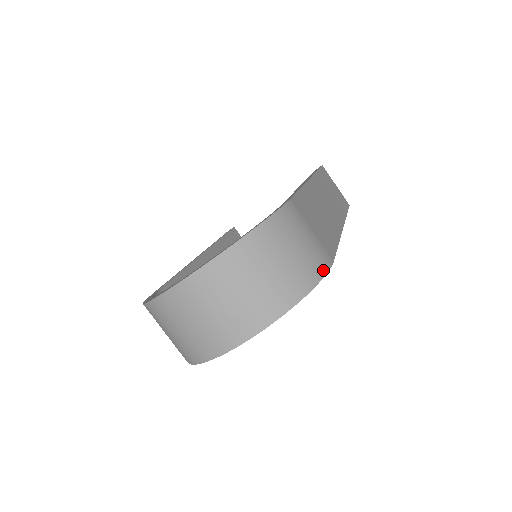
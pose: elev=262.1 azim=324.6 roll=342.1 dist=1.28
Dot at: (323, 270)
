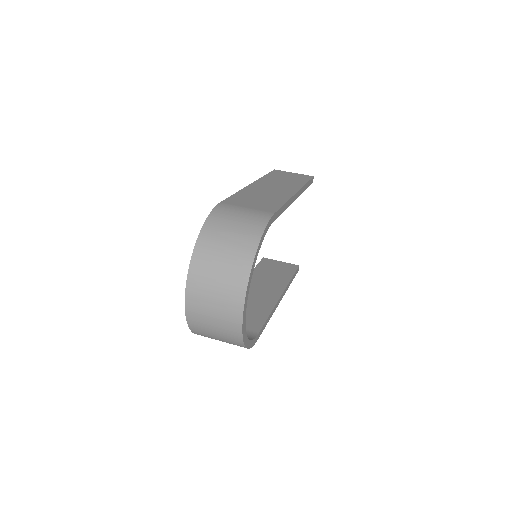
Dot at: (264, 223)
